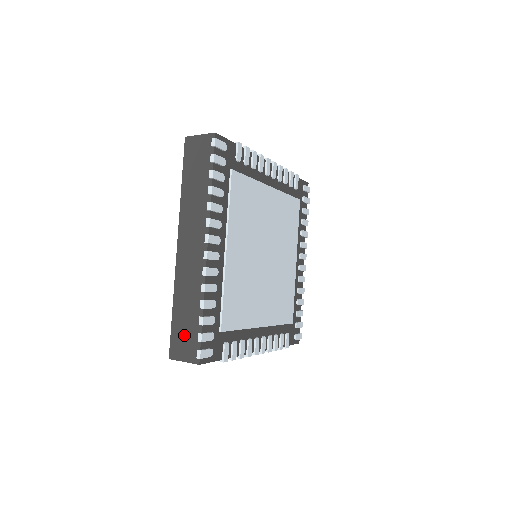
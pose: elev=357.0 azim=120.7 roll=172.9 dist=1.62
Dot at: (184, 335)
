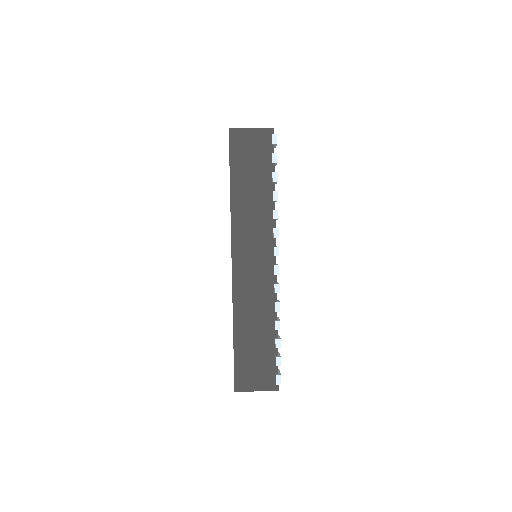
Dot at: (254, 362)
